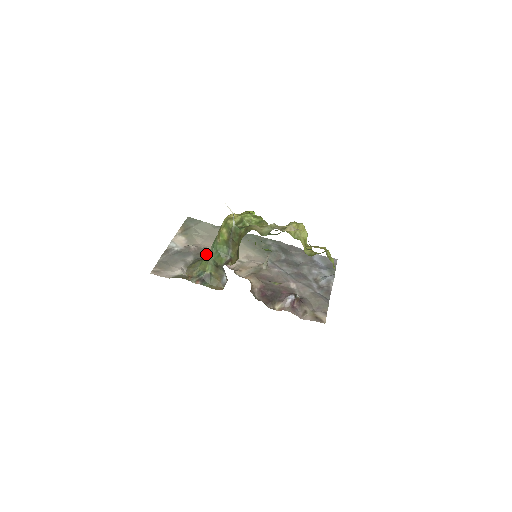
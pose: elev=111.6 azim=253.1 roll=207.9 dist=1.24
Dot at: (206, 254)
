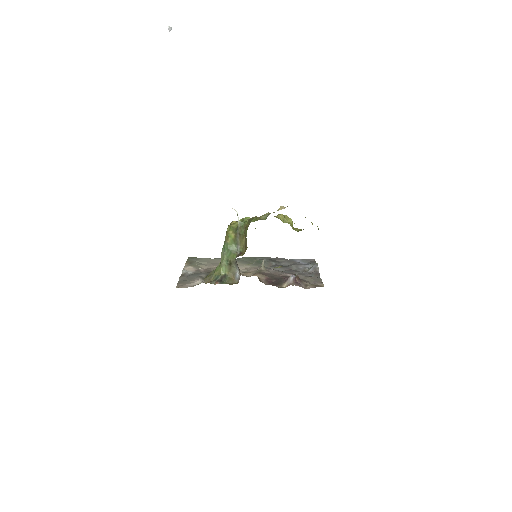
Dot at: occluded
